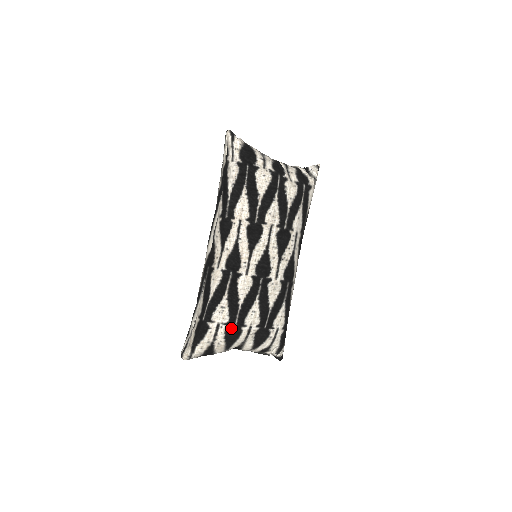
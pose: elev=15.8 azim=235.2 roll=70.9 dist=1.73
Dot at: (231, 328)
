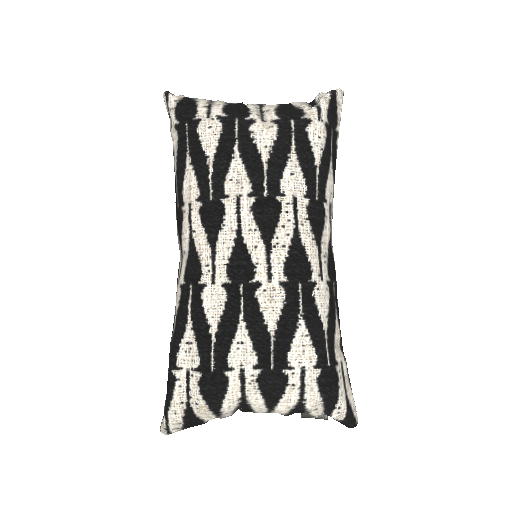
Dot at: (206, 375)
